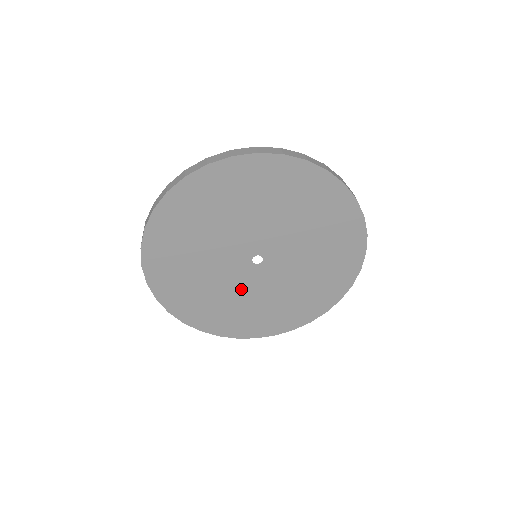
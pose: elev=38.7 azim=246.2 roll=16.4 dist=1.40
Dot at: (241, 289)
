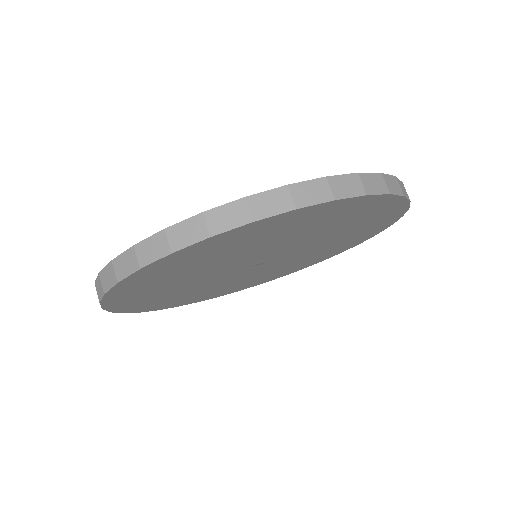
Dot at: (212, 282)
